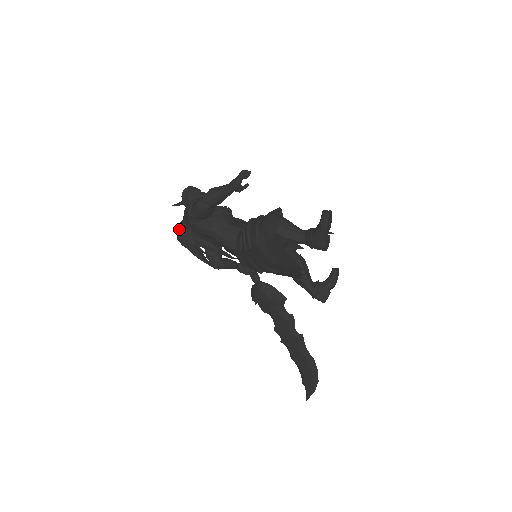
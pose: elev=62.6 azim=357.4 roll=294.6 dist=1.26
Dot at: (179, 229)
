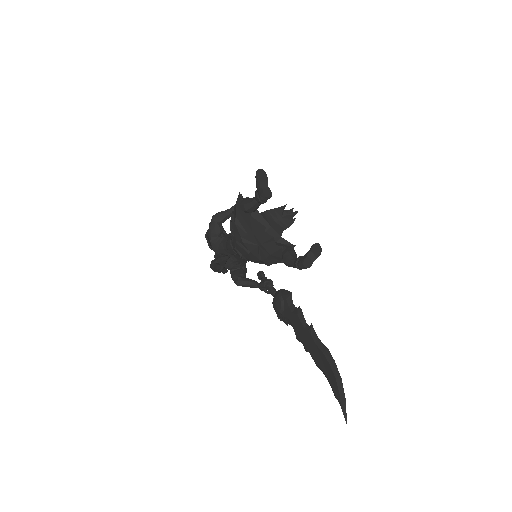
Dot at: occluded
